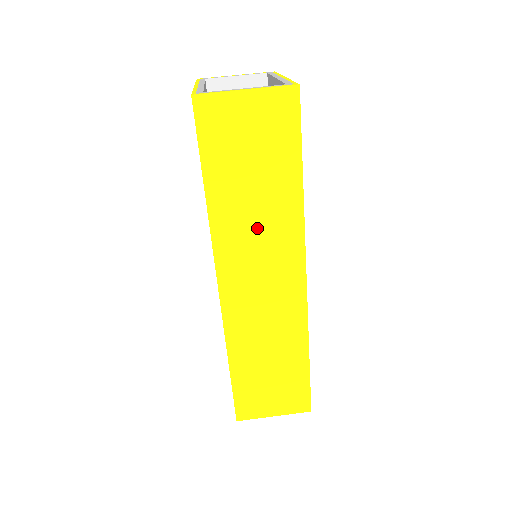
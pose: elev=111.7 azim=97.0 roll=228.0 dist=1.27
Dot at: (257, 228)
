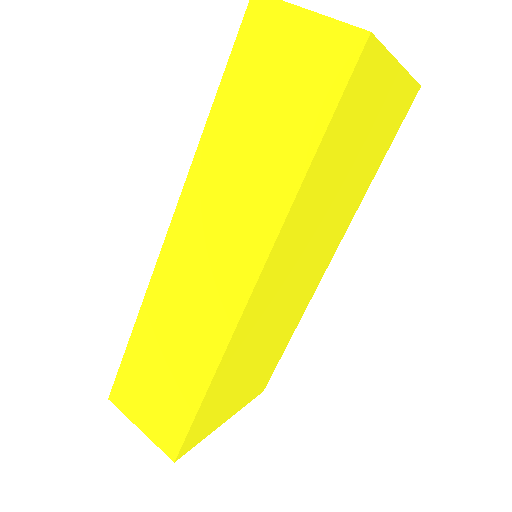
Dot at: (236, 188)
